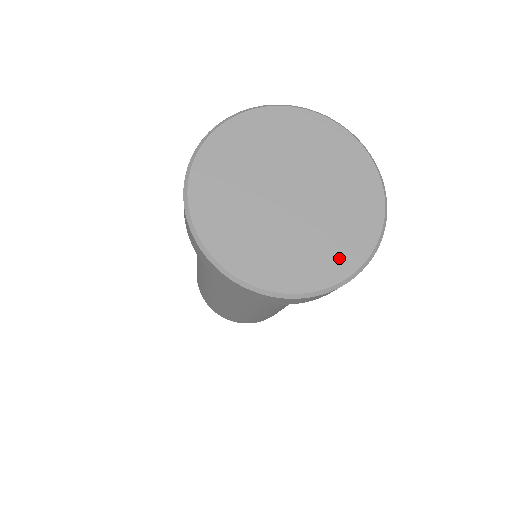
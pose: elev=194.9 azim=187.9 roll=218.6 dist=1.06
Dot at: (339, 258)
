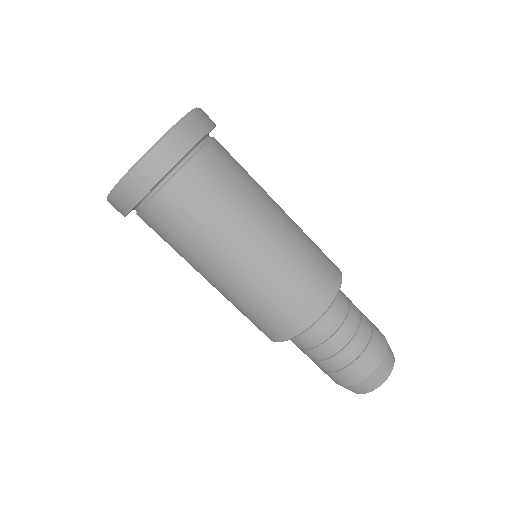
Dot at: occluded
